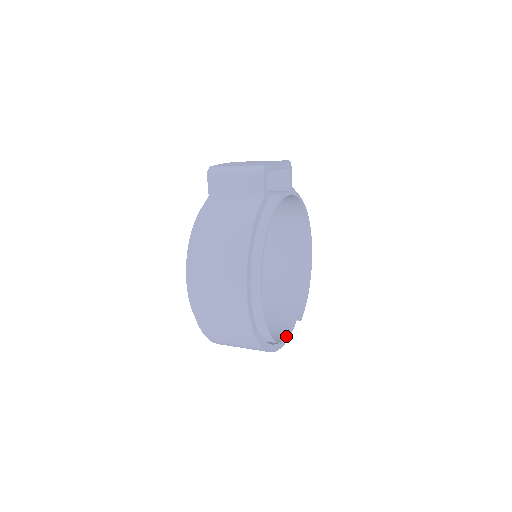
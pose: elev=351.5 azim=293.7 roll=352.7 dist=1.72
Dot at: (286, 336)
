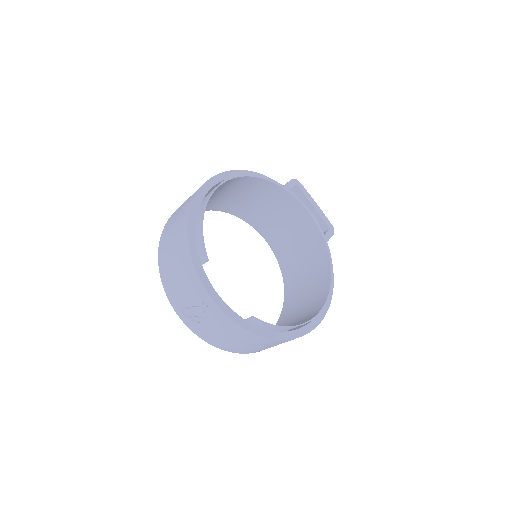
Dot at: (223, 302)
